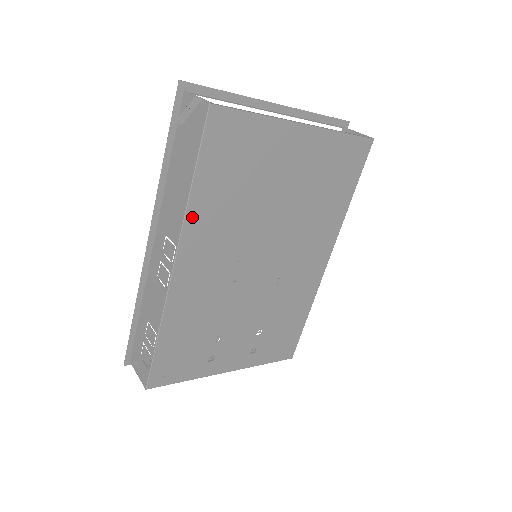
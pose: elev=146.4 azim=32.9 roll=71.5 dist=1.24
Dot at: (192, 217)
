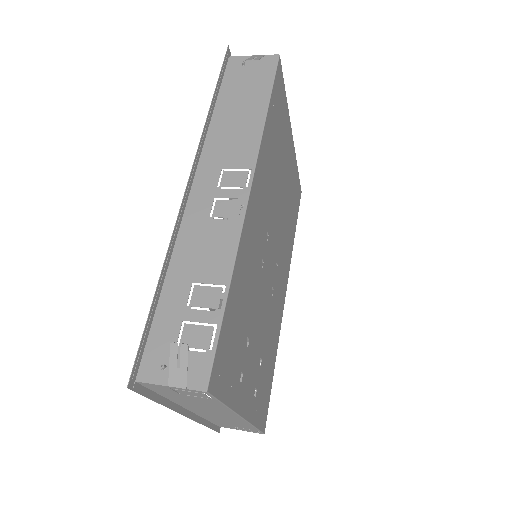
Dot at: (263, 146)
